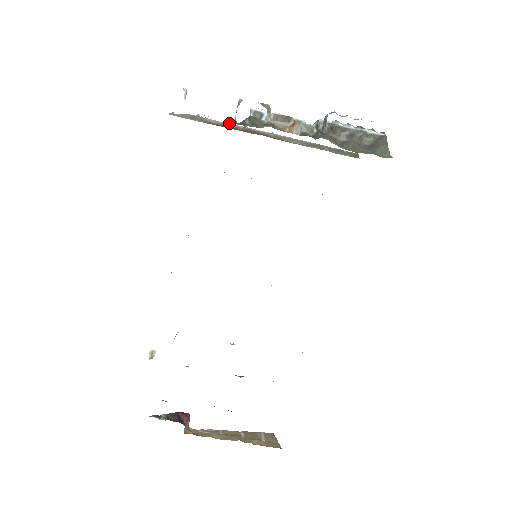
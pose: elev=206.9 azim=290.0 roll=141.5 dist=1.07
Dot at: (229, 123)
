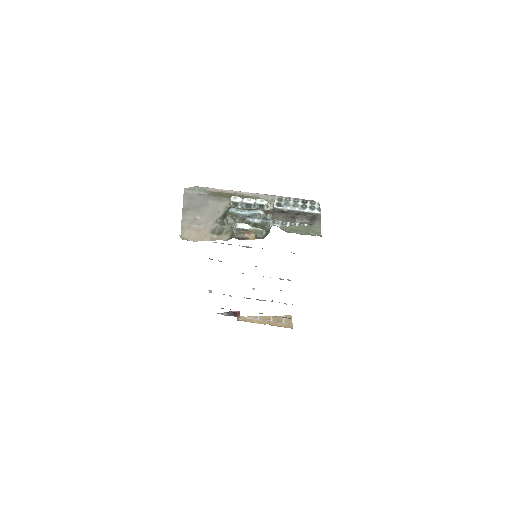
Dot at: (215, 220)
